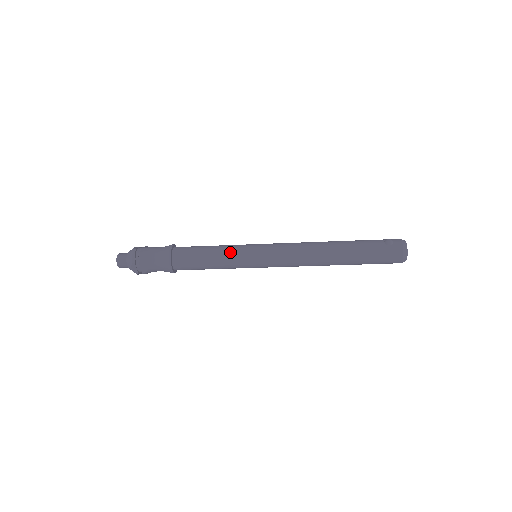
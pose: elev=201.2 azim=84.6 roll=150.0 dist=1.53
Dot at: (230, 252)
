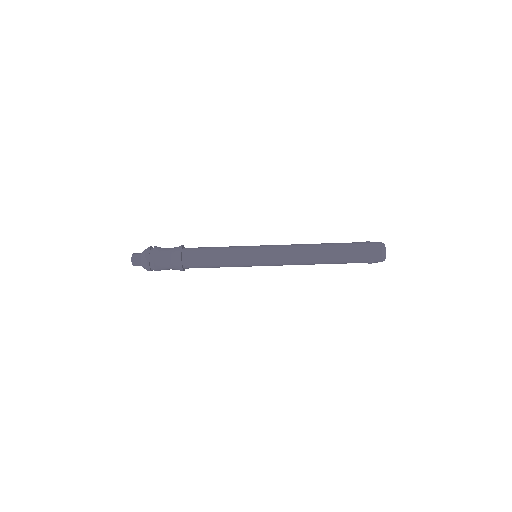
Dot at: (234, 246)
